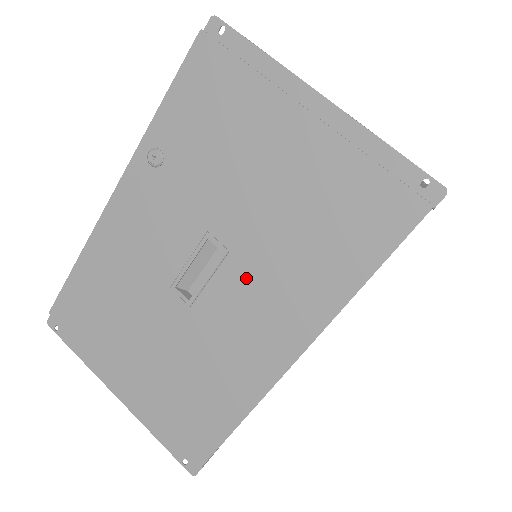
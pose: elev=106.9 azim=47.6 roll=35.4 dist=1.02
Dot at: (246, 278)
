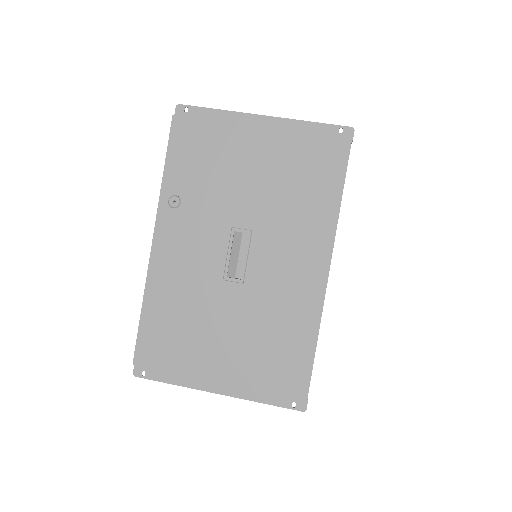
Dot at: (271, 241)
